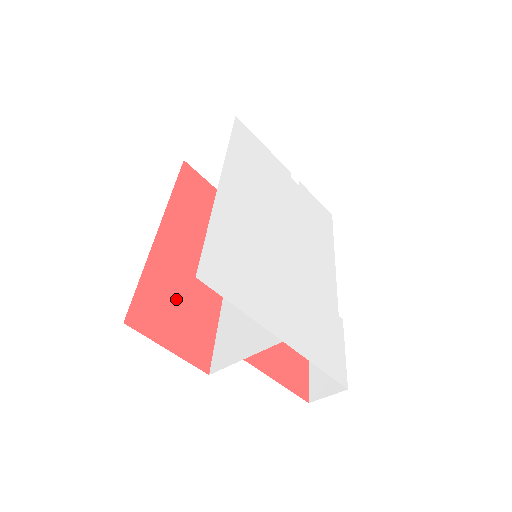
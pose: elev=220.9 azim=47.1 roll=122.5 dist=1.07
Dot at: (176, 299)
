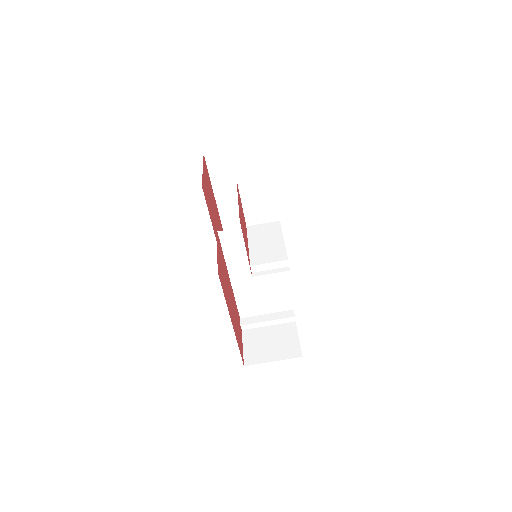
Dot at: (212, 201)
